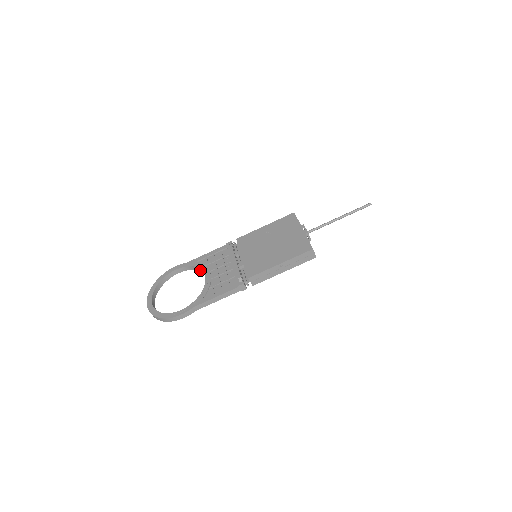
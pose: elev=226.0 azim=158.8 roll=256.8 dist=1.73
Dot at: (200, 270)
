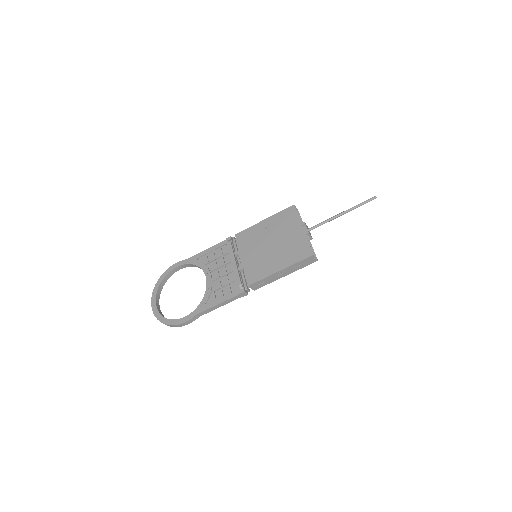
Dot at: (201, 268)
